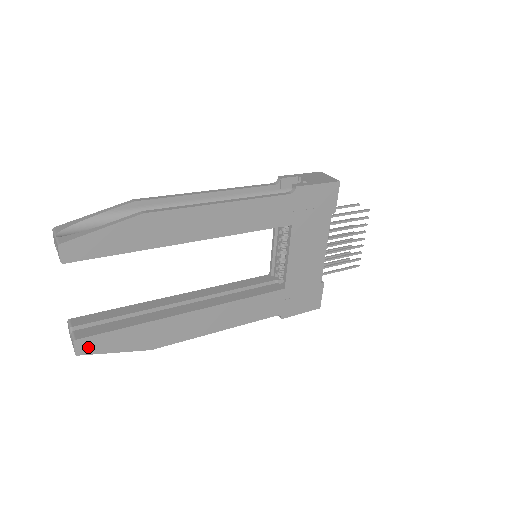
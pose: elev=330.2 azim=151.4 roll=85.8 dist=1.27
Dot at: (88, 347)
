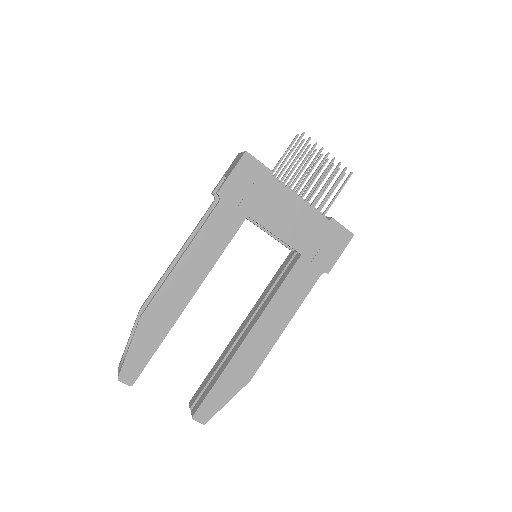
Dot at: (206, 414)
